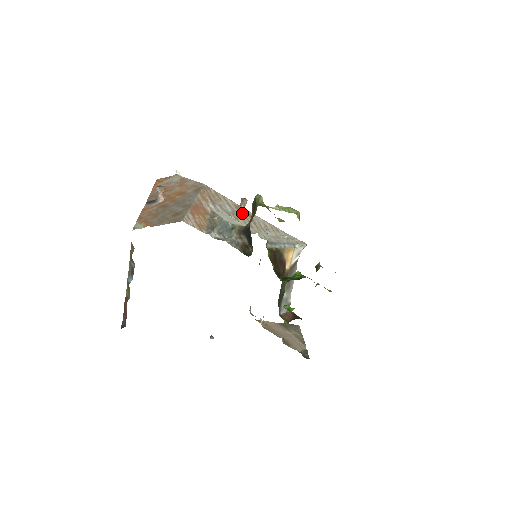
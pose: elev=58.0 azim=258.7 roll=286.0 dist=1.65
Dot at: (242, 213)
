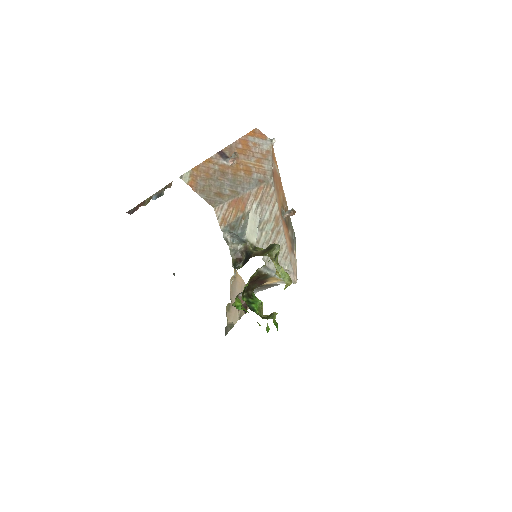
Dot at: (274, 226)
